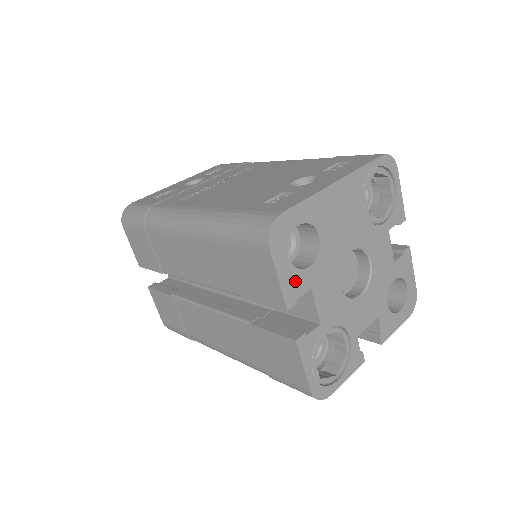
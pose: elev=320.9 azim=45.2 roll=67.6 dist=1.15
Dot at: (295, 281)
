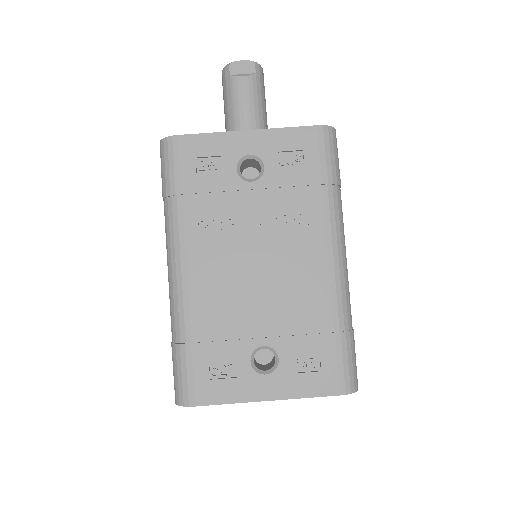
Dot at: occluded
